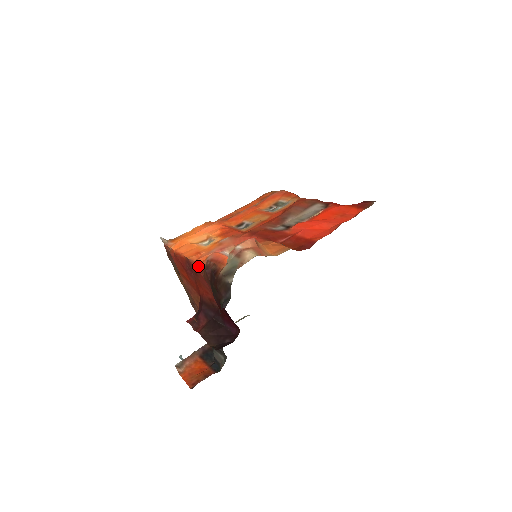
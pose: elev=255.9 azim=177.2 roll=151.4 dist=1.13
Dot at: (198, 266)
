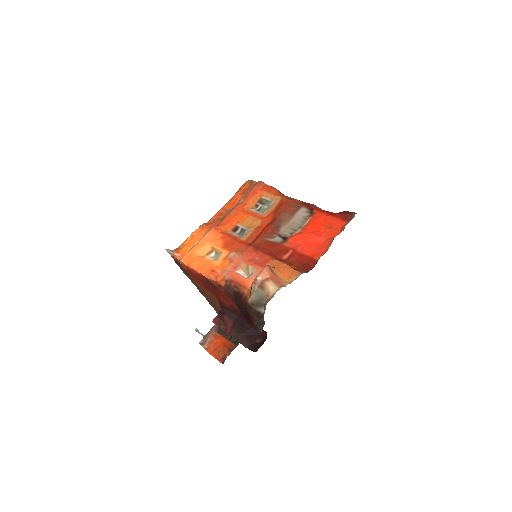
Dot at: (218, 284)
